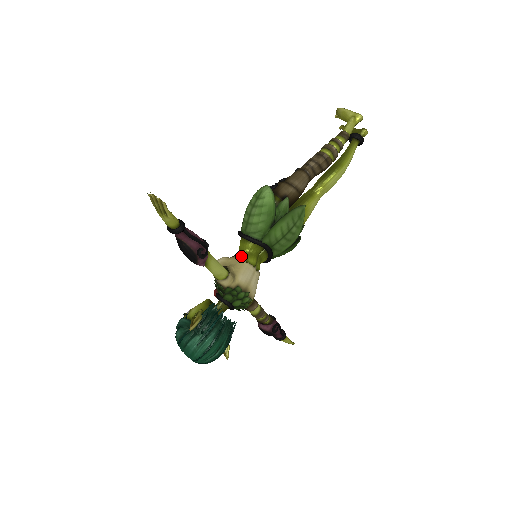
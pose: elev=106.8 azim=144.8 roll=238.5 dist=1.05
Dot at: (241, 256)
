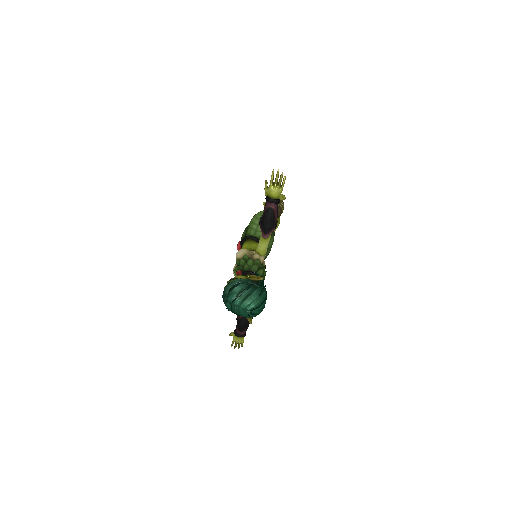
Dot at: occluded
